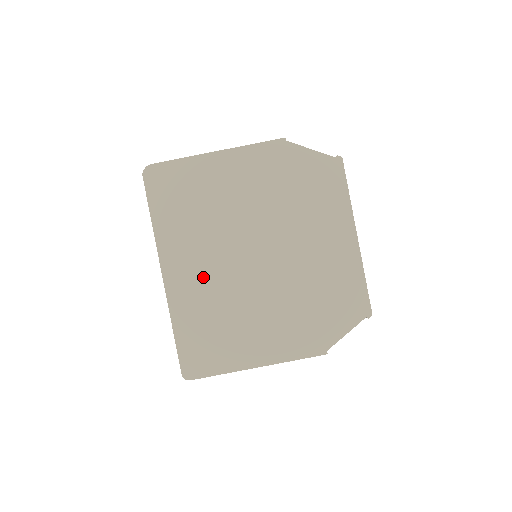
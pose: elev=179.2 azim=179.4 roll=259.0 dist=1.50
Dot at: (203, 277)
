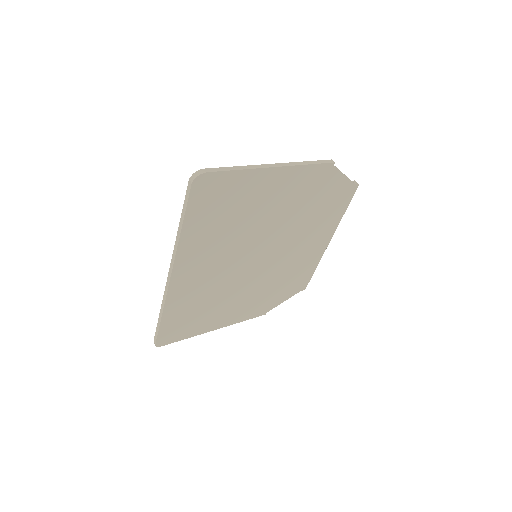
Dot at: (207, 276)
